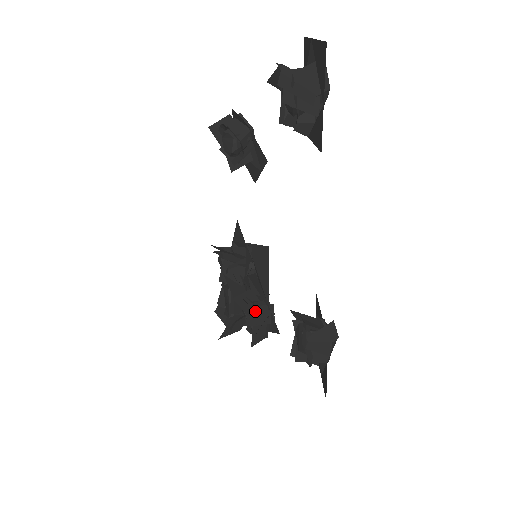
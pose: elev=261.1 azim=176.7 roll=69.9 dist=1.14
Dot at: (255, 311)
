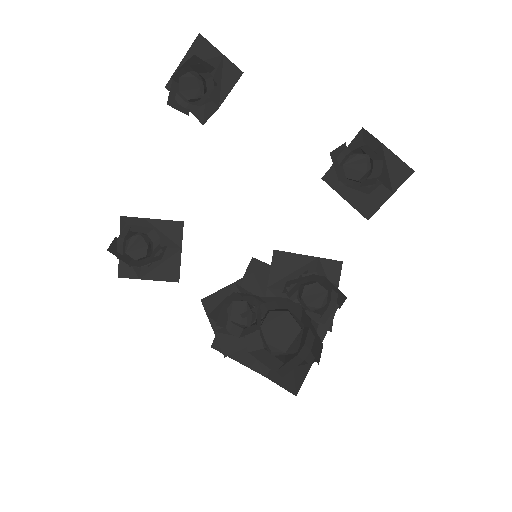
Dot at: (309, 279)
